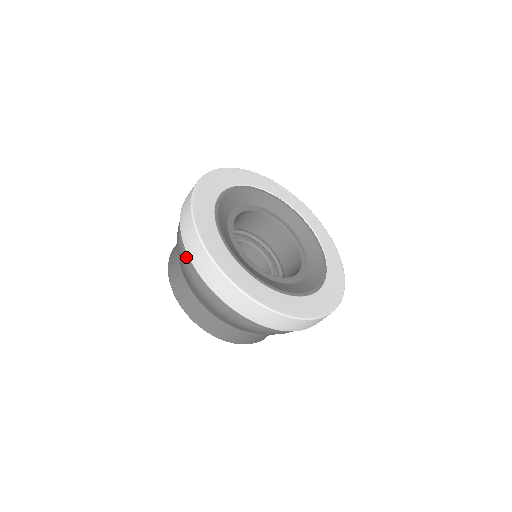
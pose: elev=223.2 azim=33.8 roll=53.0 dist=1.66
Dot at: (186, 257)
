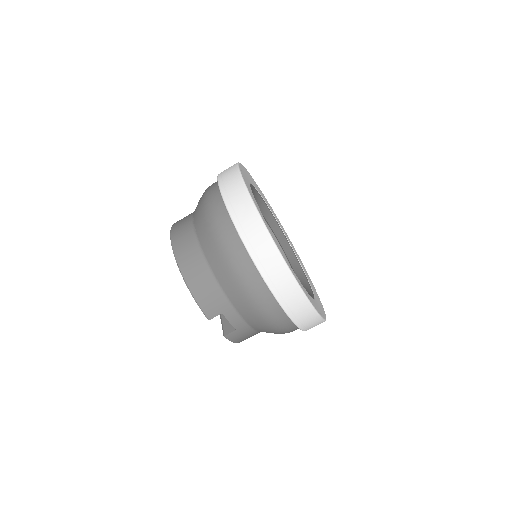
Dot at: (213, 183)
